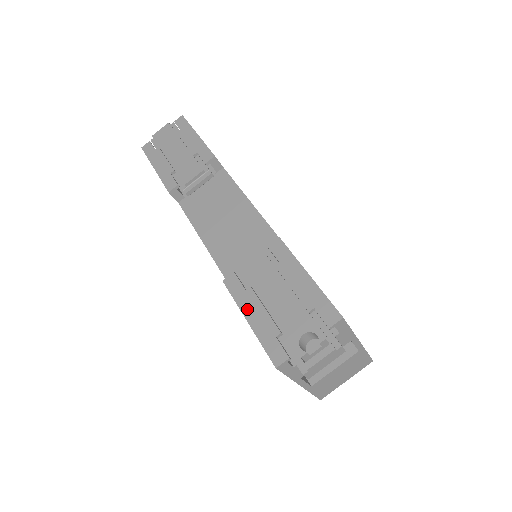
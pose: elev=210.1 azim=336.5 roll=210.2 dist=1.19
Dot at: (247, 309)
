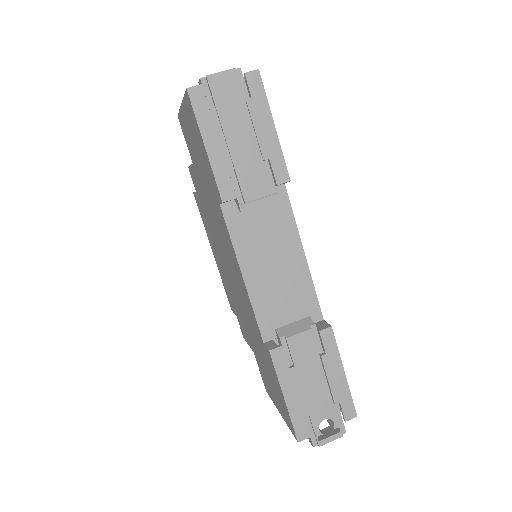
Dot at: (287, 387)
